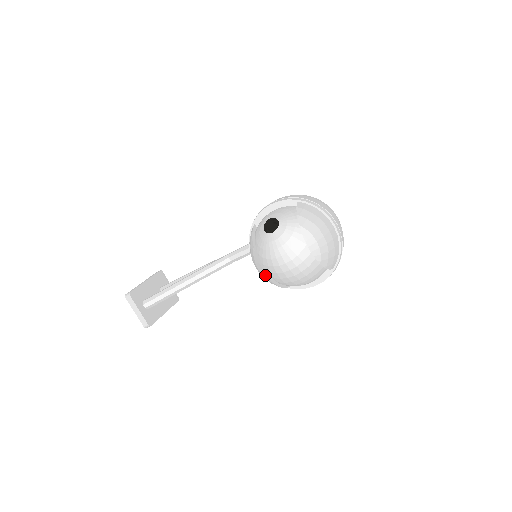
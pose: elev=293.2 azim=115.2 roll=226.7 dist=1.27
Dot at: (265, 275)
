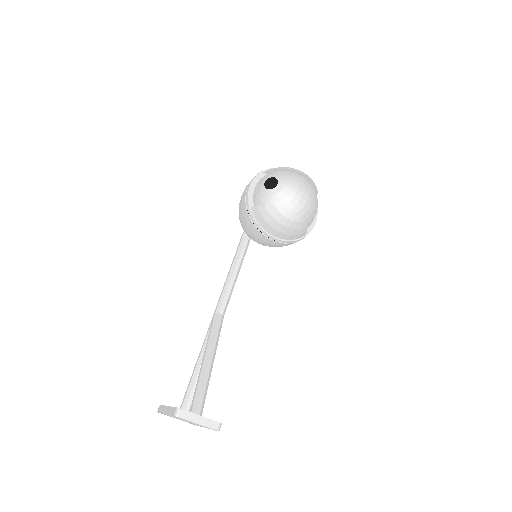
Dot at: (297, 217)
